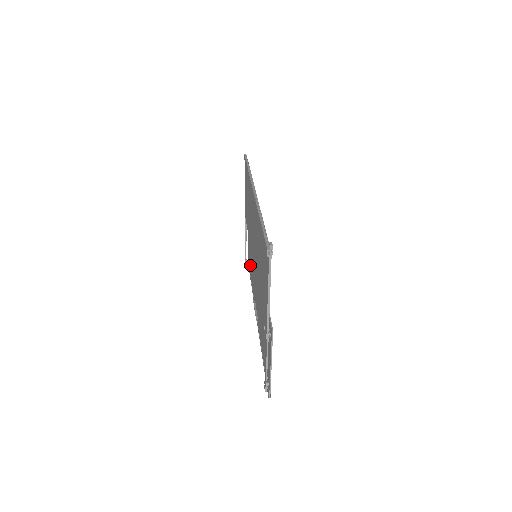
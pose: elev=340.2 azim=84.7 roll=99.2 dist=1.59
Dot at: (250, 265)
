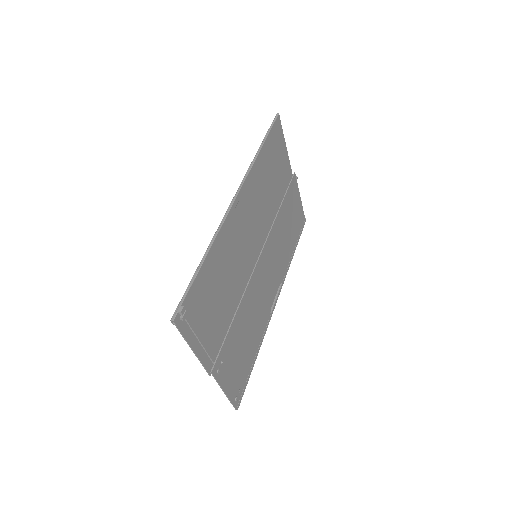
Dot at: (294, 234)
